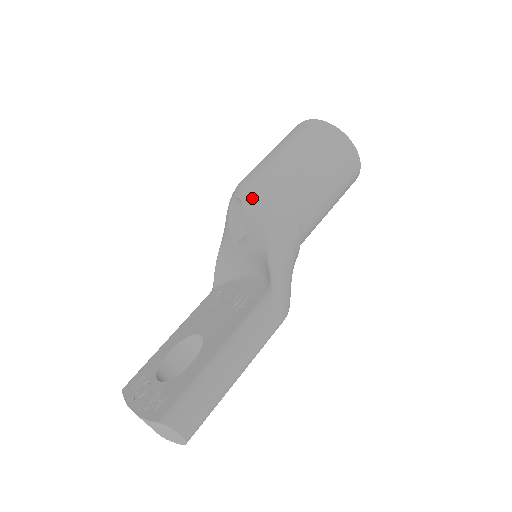
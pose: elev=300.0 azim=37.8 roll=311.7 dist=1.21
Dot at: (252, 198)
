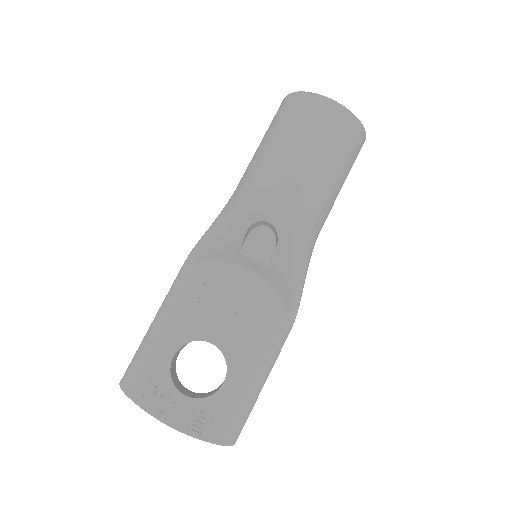
Dot at: (293, 235)
